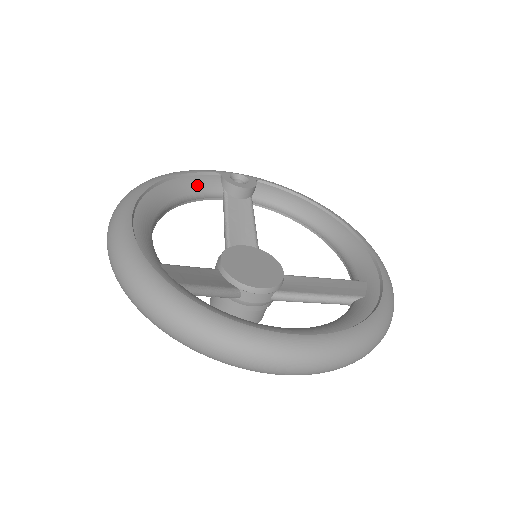
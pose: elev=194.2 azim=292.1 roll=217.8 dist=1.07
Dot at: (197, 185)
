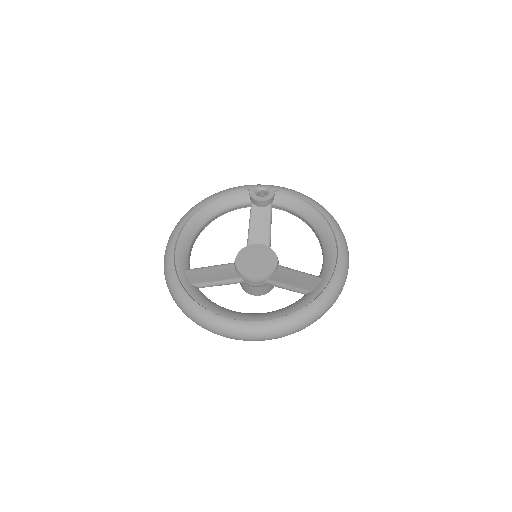
Dot at: (231, 201)
